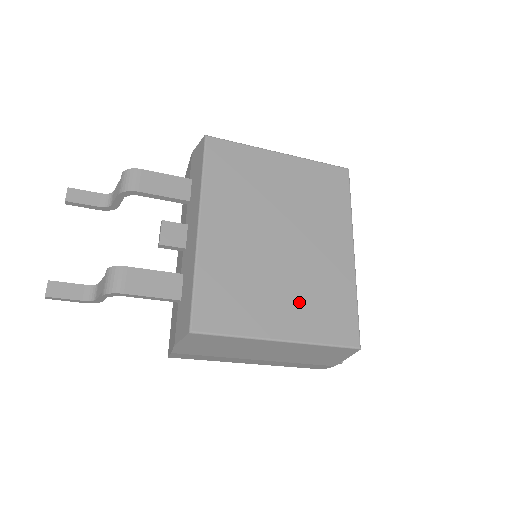
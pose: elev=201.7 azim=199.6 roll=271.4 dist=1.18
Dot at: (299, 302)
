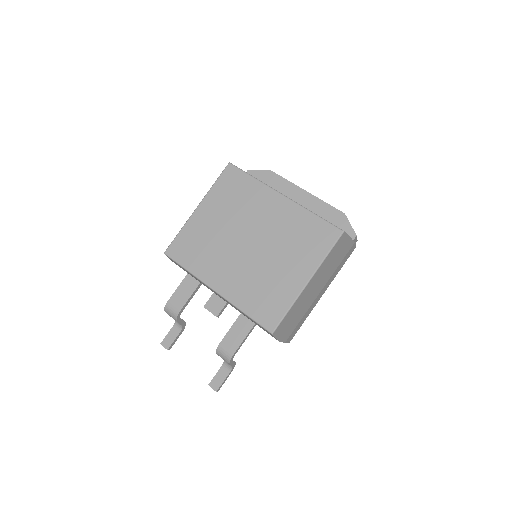
Dot at: (293, 255)
